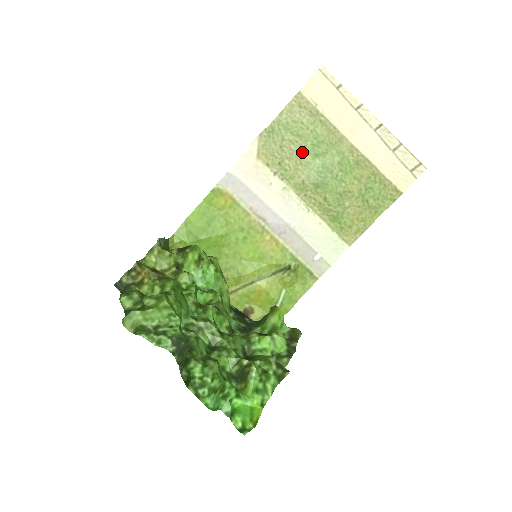
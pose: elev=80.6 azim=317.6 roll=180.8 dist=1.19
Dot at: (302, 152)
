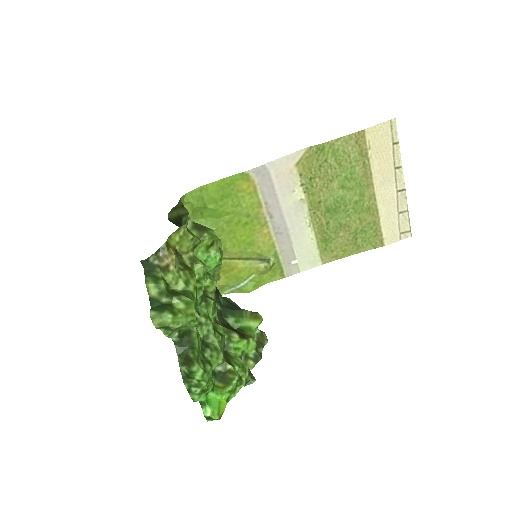
Dot at: (334, 179)
